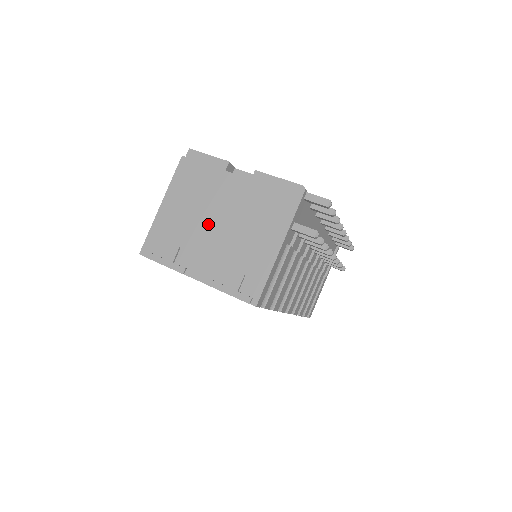
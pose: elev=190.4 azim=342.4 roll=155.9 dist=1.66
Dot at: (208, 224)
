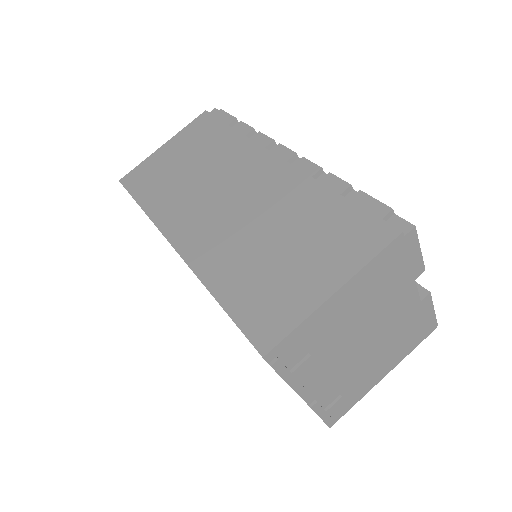
Dot at: (357, 339)
